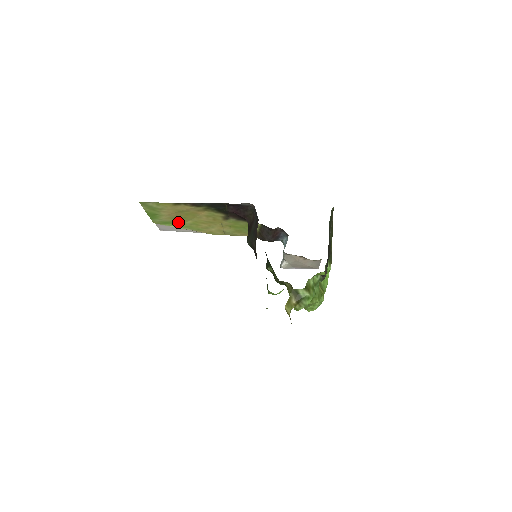
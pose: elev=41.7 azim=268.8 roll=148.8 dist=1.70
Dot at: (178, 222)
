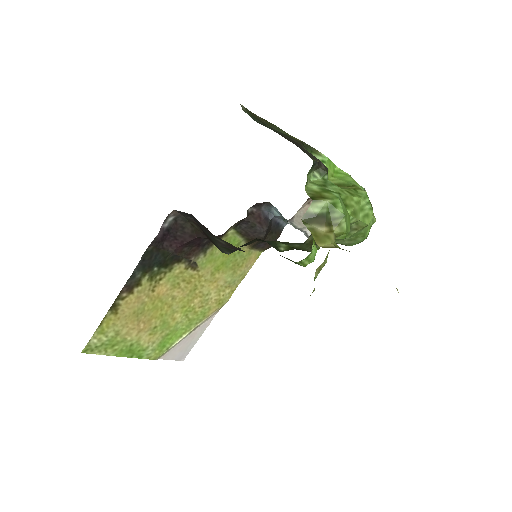
Dot at: (171, 330)
